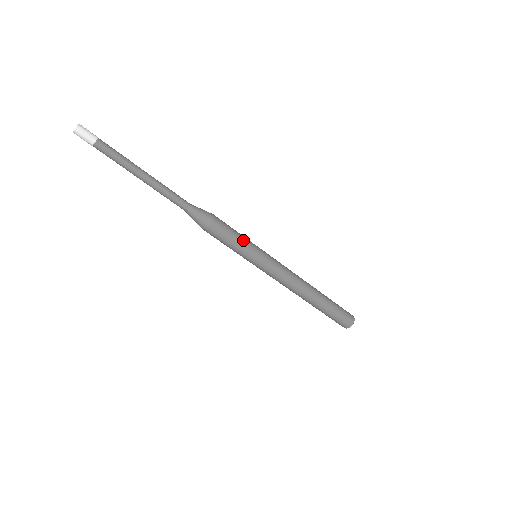
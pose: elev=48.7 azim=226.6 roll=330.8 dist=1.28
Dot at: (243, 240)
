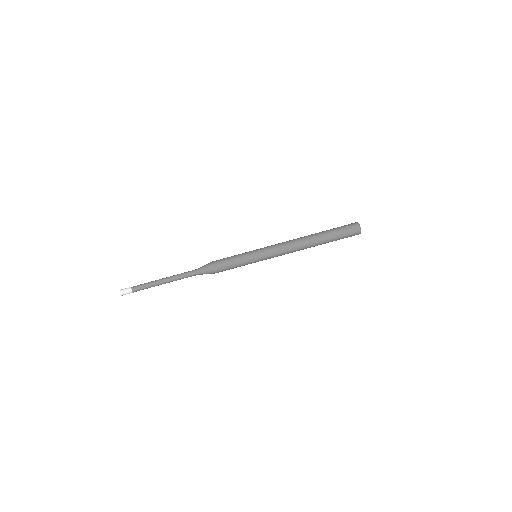
Dot at: (237, 257)
